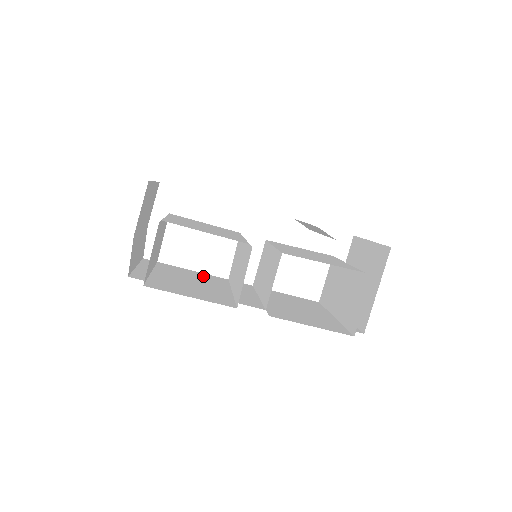
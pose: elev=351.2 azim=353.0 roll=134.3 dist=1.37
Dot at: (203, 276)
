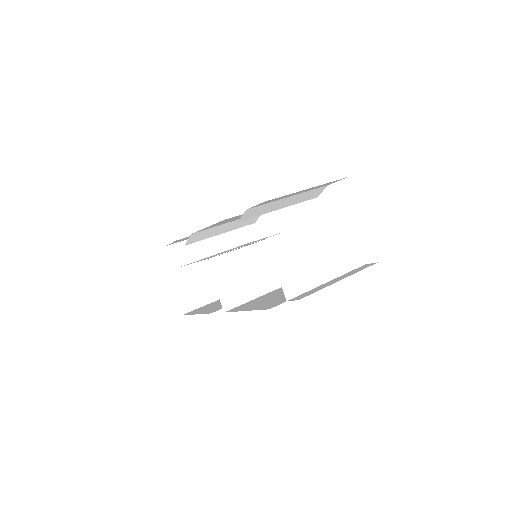
Dot at: occluded
